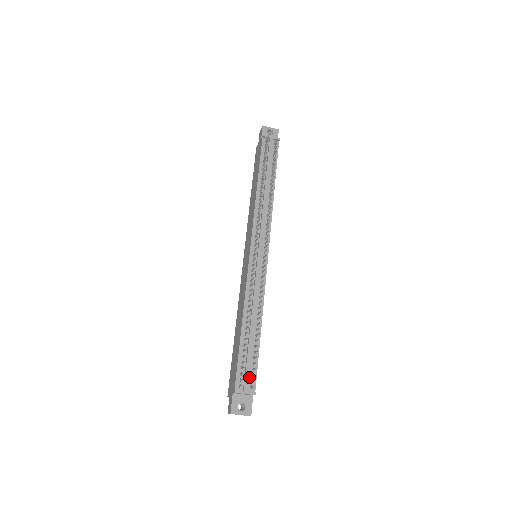
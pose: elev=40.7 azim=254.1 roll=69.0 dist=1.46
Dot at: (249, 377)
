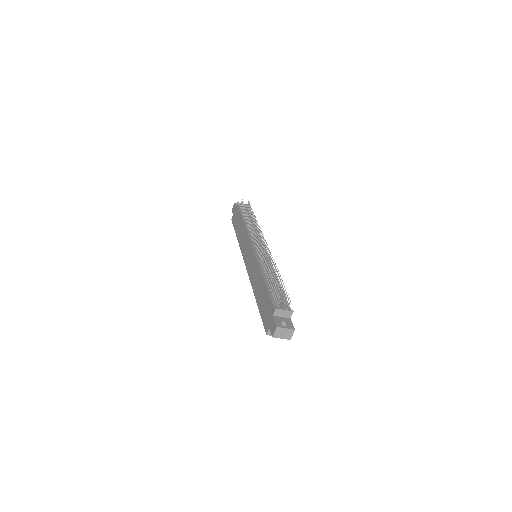
Dot at: (283, 304)
